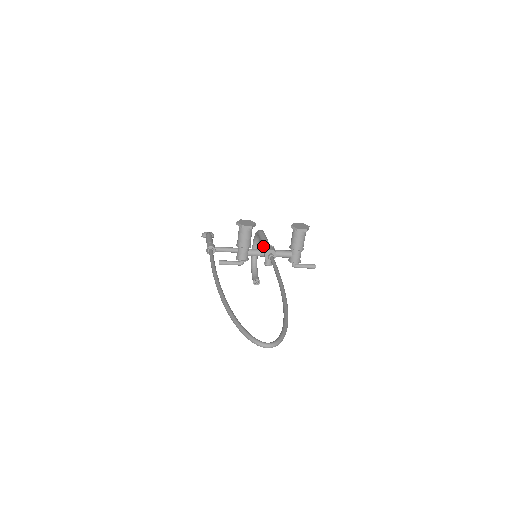
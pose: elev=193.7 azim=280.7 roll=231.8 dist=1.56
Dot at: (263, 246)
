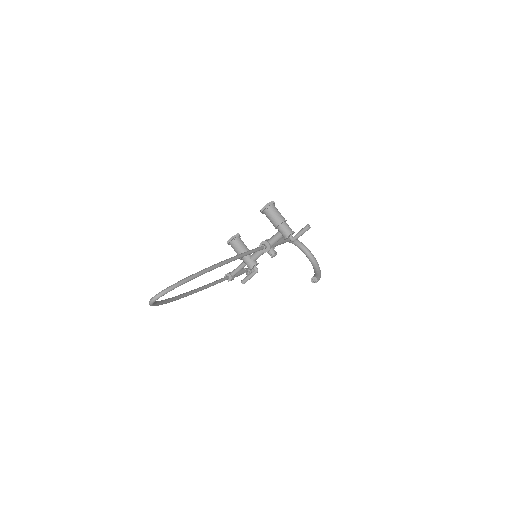
Dot at: occluded
